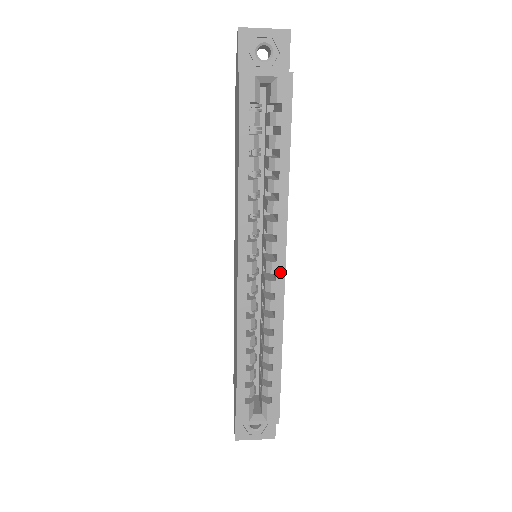
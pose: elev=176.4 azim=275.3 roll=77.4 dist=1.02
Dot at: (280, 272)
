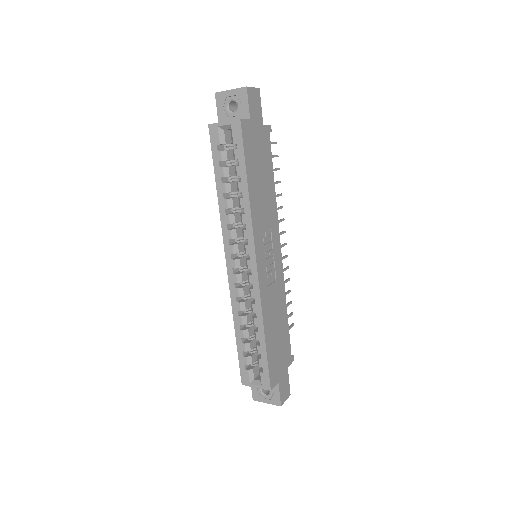
Dot at: (254, 268)
